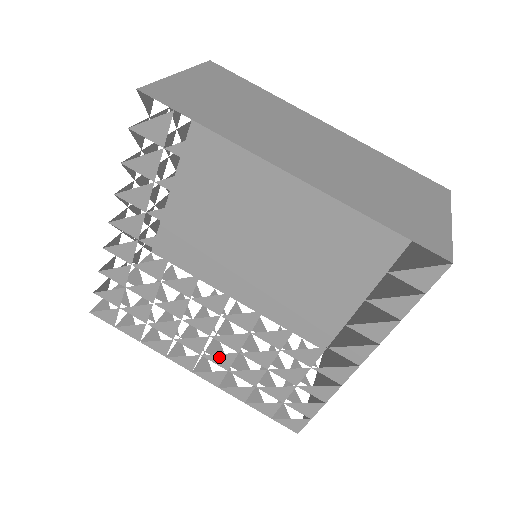
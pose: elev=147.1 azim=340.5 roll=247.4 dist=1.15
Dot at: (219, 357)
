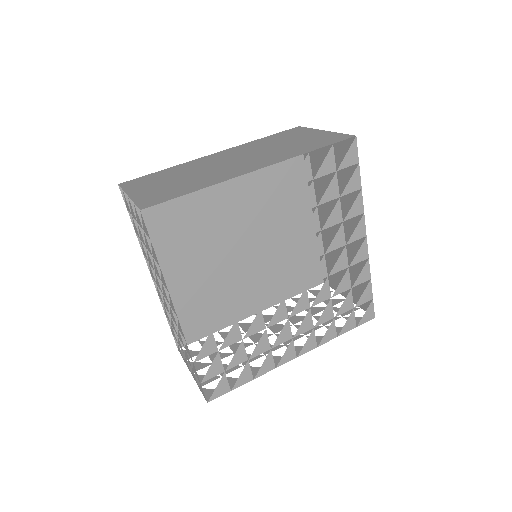
Dot at: (303, 325)
